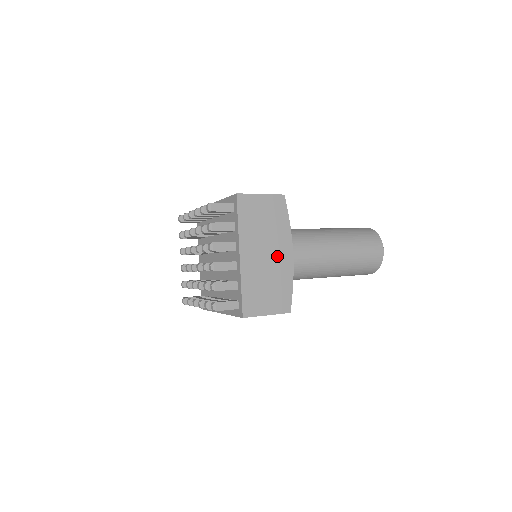
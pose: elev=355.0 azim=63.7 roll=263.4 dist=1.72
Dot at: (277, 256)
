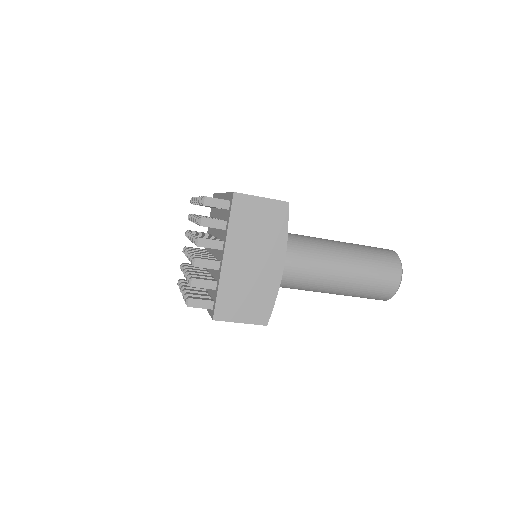
Dot at: occluded
